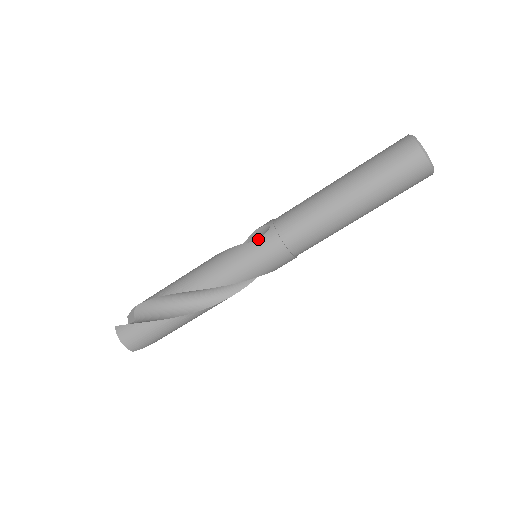
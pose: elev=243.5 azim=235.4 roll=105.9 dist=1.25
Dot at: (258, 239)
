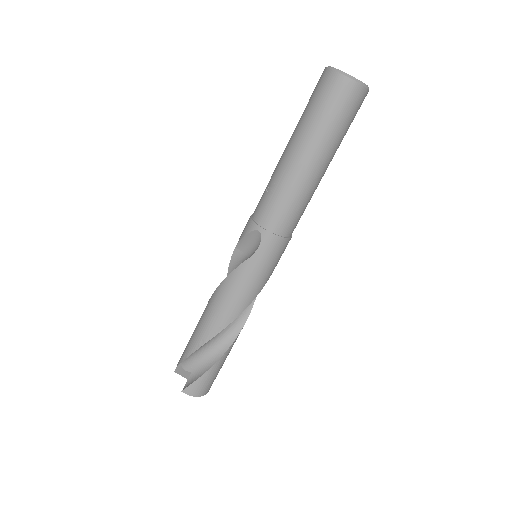
Dot at: (258, 249)
